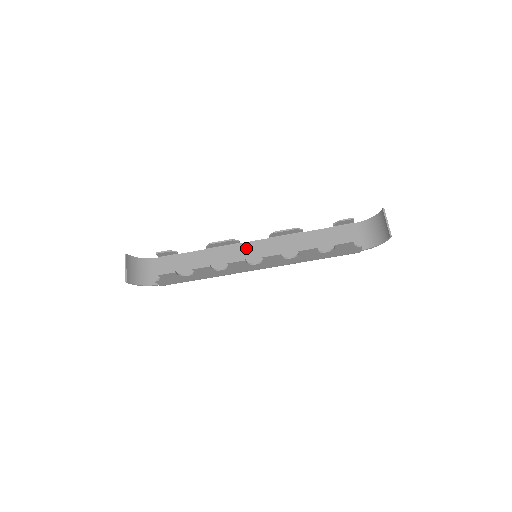
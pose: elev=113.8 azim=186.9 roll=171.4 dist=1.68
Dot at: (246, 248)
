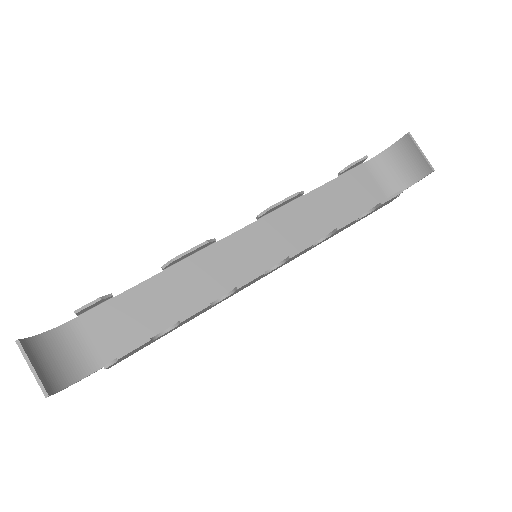
Dot at: (230, 247)
